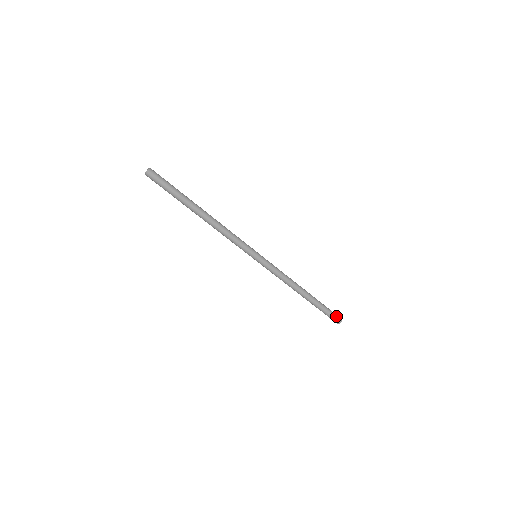
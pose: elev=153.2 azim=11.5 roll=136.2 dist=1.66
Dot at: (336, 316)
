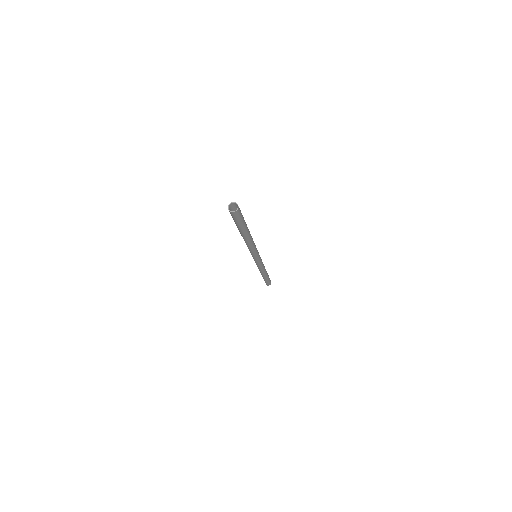
Dot at: (270, 280)
